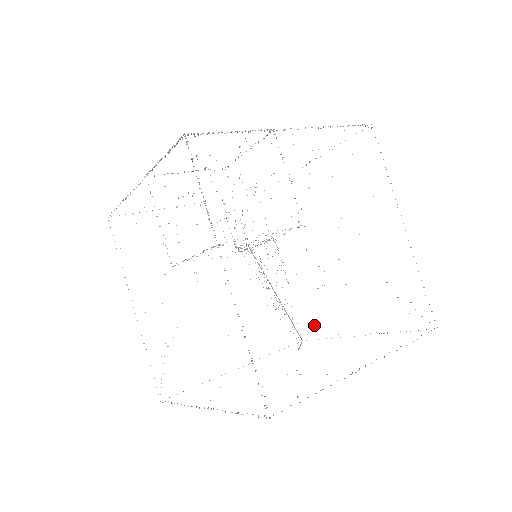
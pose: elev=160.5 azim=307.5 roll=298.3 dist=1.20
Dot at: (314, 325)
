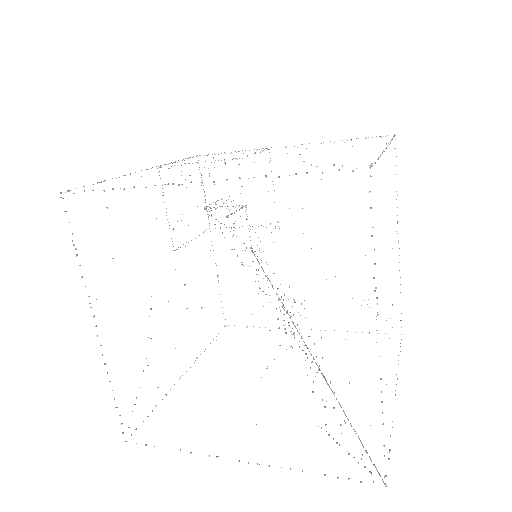
Dot at: (215, 224)
